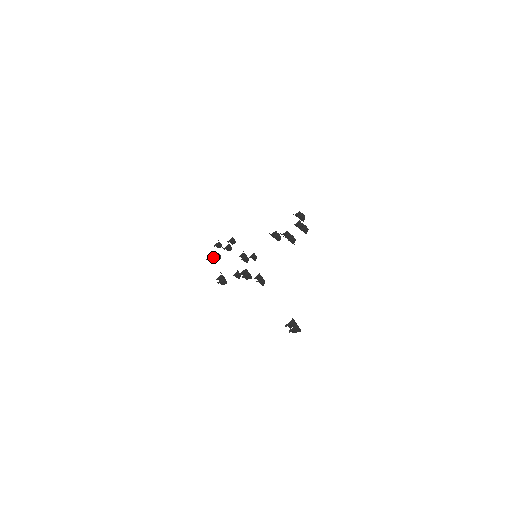
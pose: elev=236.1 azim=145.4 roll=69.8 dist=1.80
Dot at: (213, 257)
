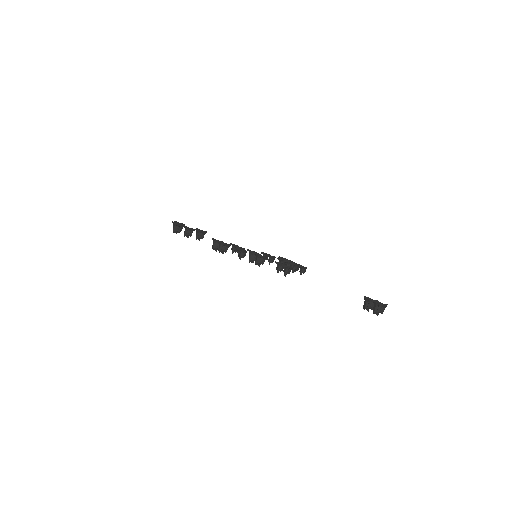
Dot at: (190, 228)
